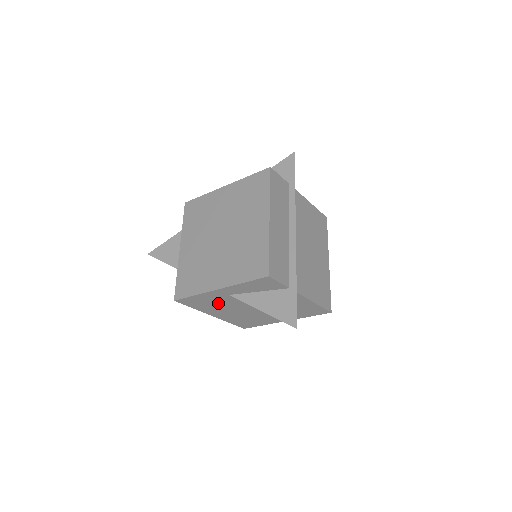
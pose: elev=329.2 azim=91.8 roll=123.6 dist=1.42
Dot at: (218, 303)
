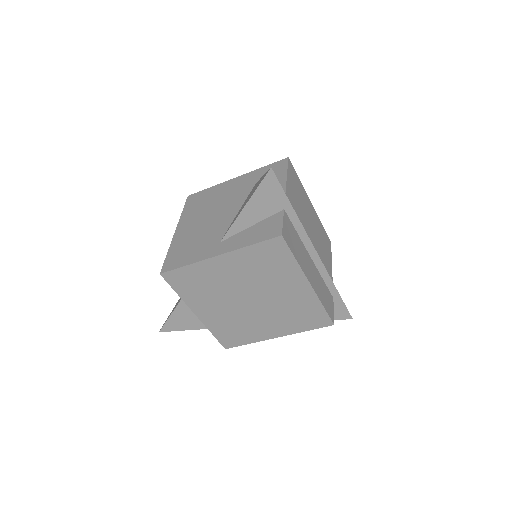
Dot at: occluded
